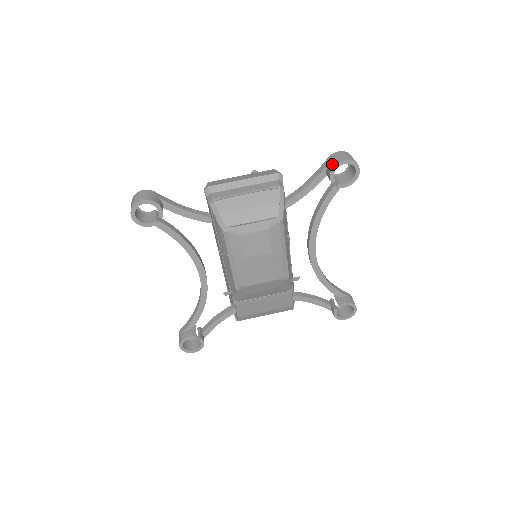
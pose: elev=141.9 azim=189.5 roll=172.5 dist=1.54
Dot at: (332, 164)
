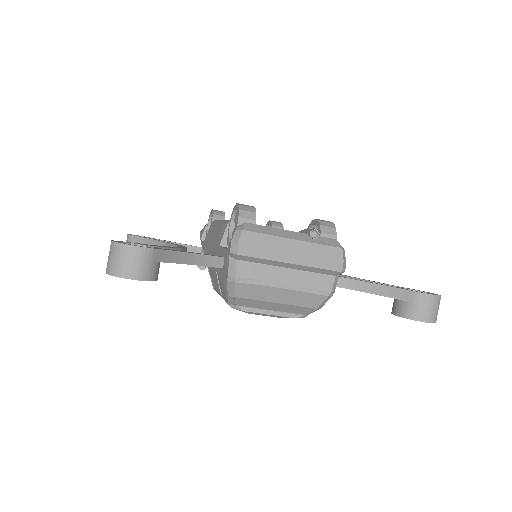
Dot at: (410, 313)
